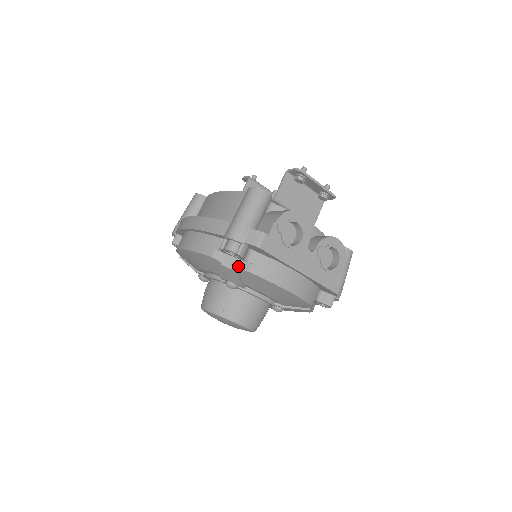
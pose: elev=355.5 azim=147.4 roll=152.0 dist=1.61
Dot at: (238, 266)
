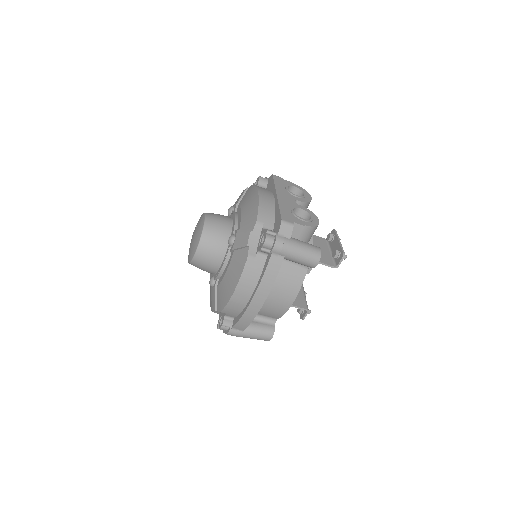
Dot at: occluded
